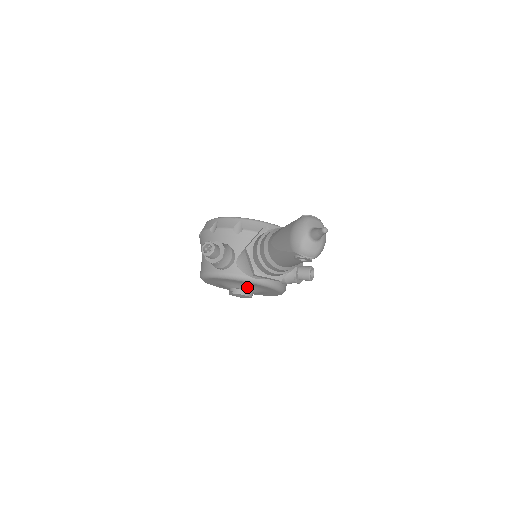
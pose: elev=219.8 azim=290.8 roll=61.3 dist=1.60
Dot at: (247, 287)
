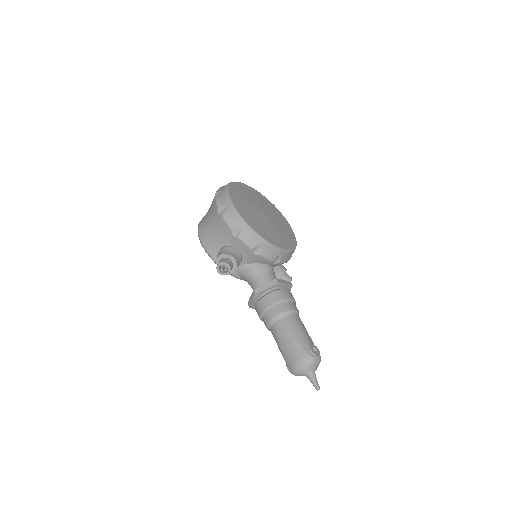
Dot at: occluded
